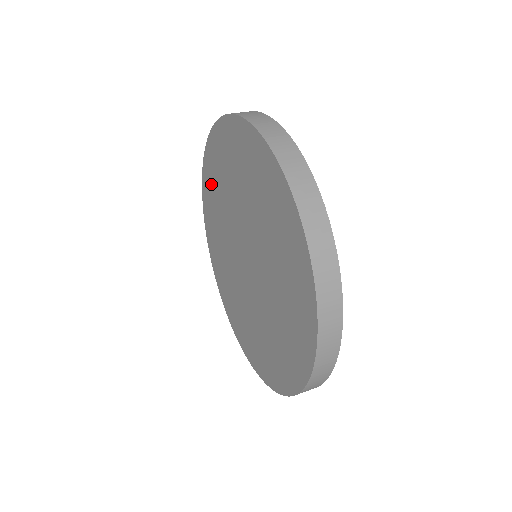
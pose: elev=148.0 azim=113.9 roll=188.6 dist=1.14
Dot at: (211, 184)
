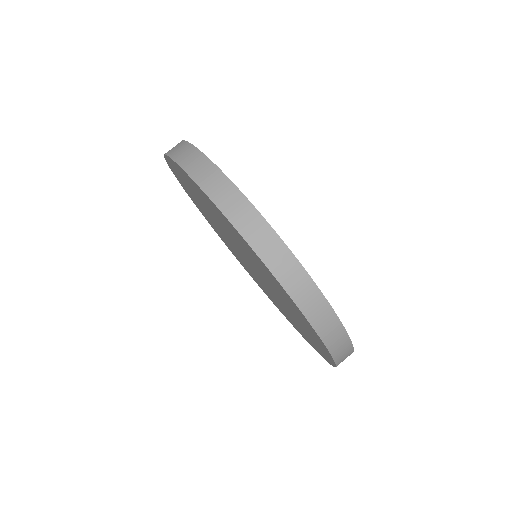
Dot at: (191, 196)
